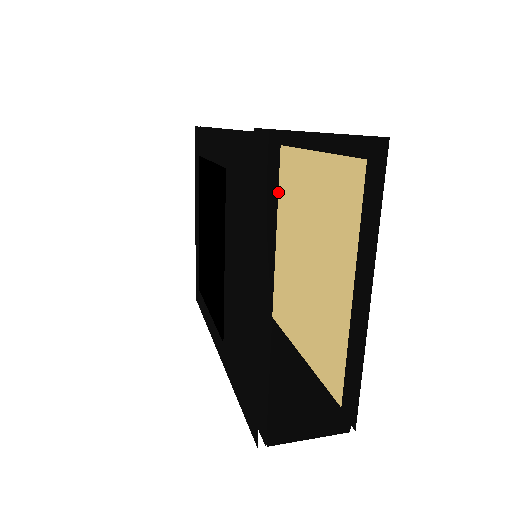
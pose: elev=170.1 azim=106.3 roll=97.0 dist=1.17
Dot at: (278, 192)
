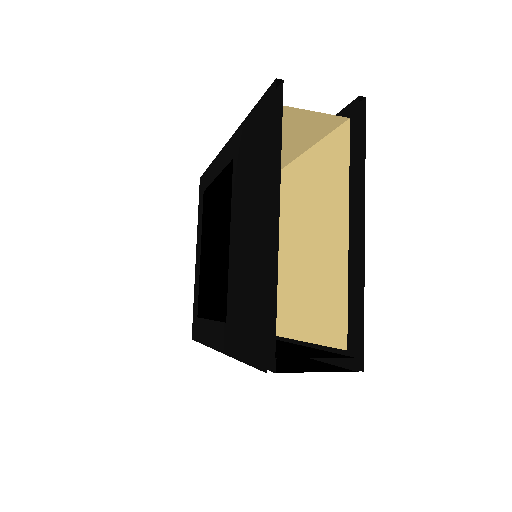
Dot at: occluded
